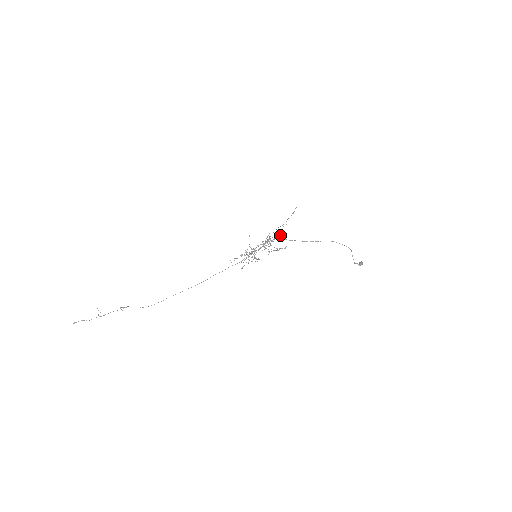
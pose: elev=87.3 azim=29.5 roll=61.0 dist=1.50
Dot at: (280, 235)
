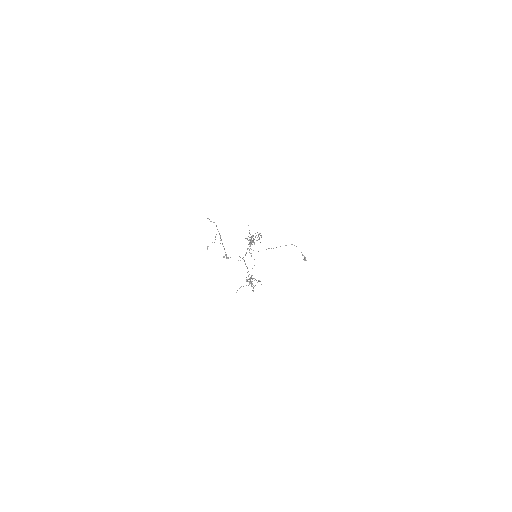
Dot at: occluded
